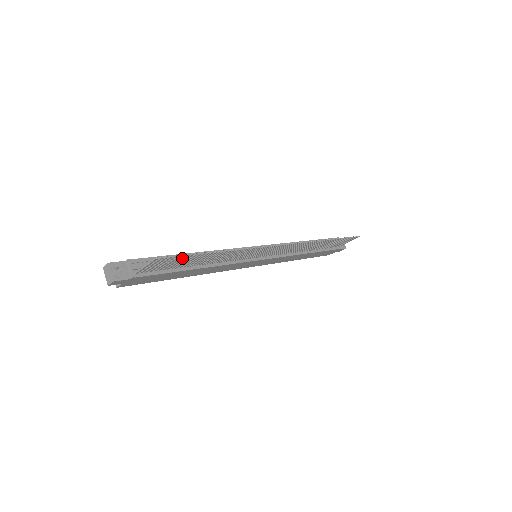
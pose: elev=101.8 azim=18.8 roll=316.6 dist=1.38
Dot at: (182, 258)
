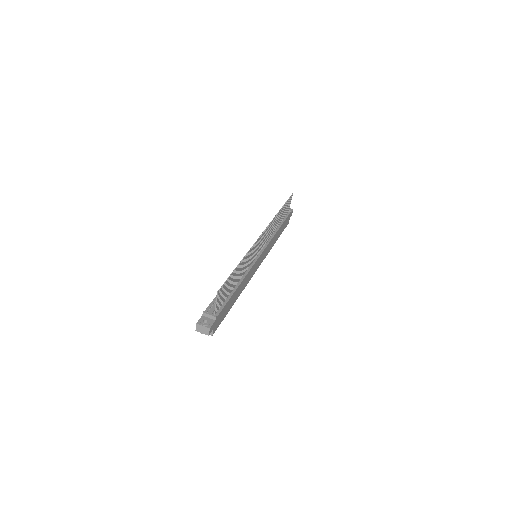
Dot at: (228, 283)
